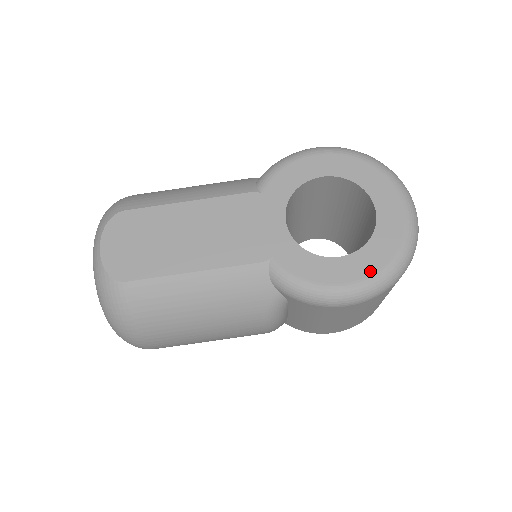
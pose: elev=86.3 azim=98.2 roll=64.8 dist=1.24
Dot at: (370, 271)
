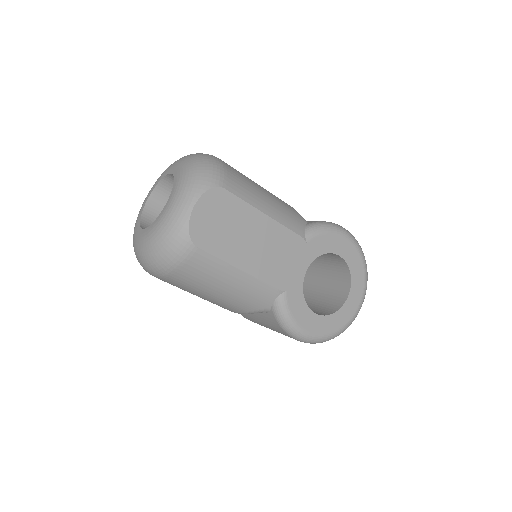
Dot at: (323, 332)
